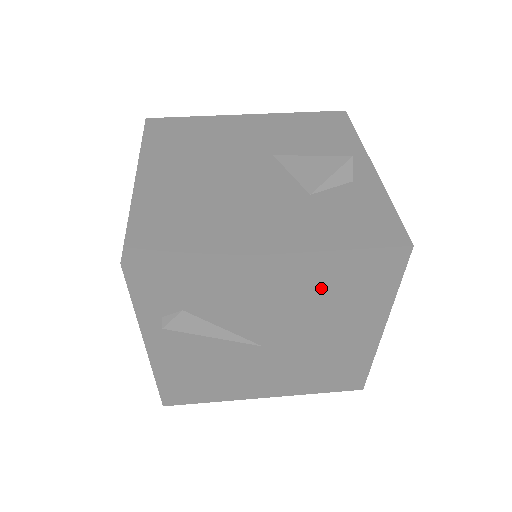
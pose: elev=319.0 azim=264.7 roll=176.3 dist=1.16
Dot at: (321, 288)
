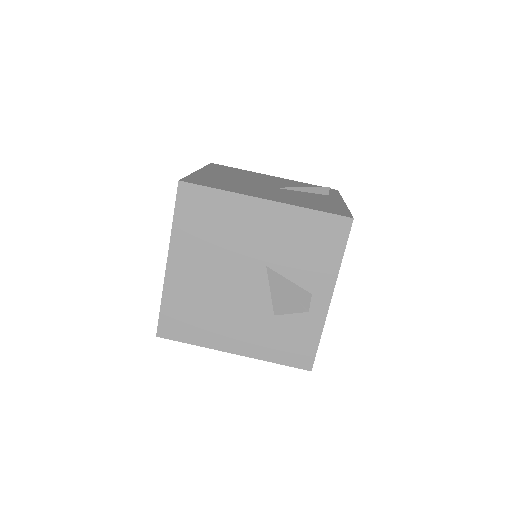
Dot at: occluded
